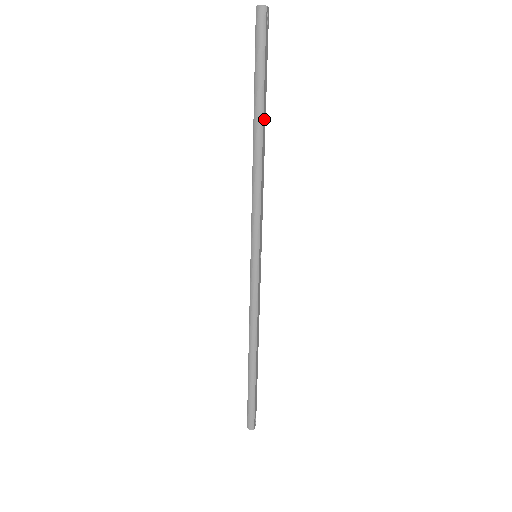
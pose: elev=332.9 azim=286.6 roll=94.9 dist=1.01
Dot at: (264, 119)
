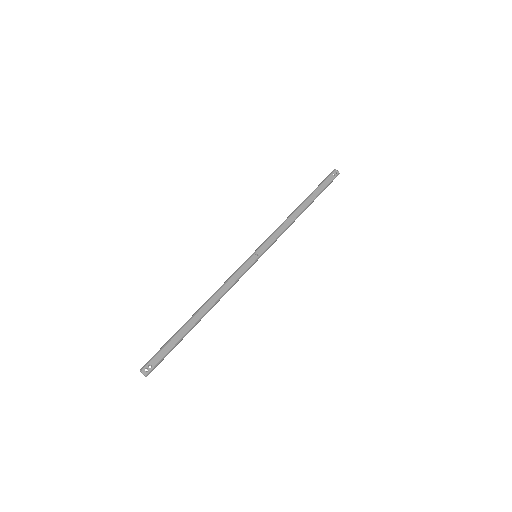
Dot at: (308, 201)
